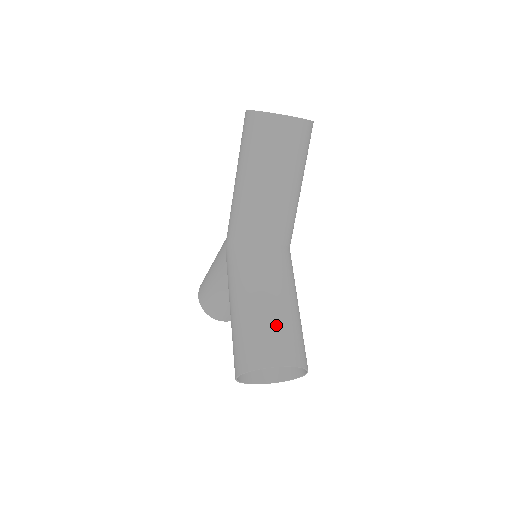
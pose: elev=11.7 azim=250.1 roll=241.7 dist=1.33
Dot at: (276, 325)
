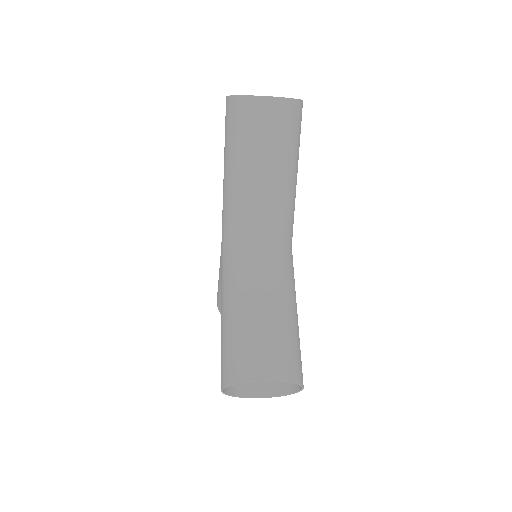
Dot at: (260, 333)
